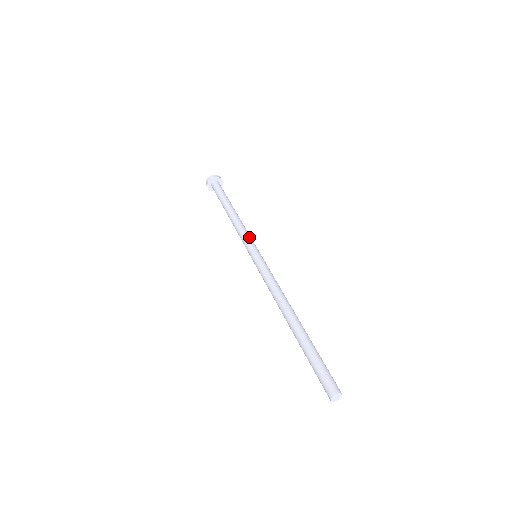
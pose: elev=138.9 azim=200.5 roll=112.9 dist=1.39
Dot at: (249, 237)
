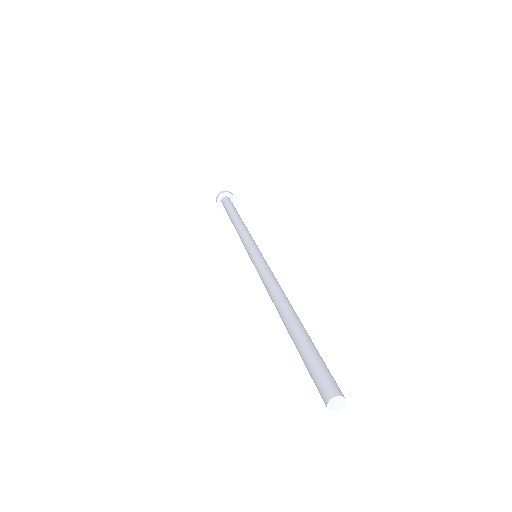
Dot at: (248, 238)
